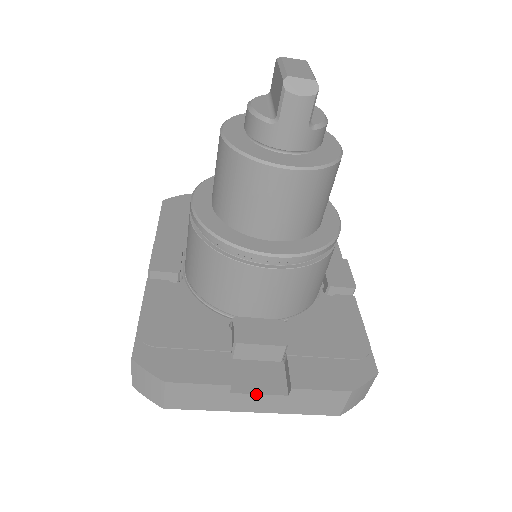
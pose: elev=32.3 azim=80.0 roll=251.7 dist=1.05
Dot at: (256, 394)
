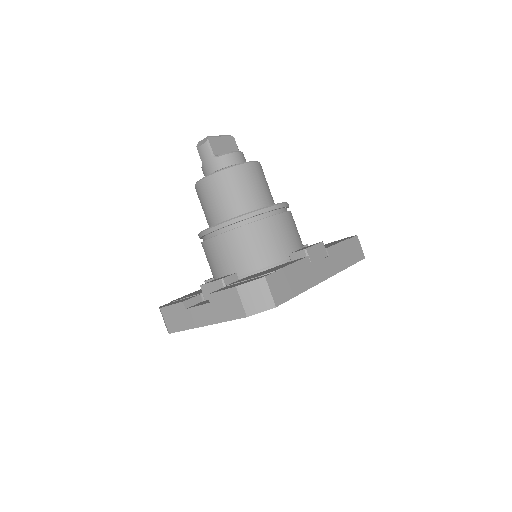
Dot at: (196, 306)
